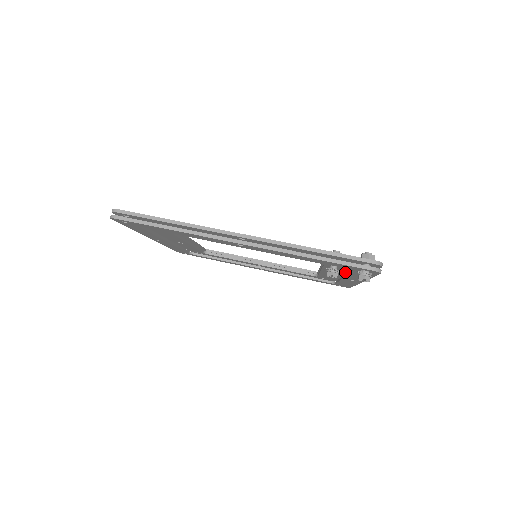
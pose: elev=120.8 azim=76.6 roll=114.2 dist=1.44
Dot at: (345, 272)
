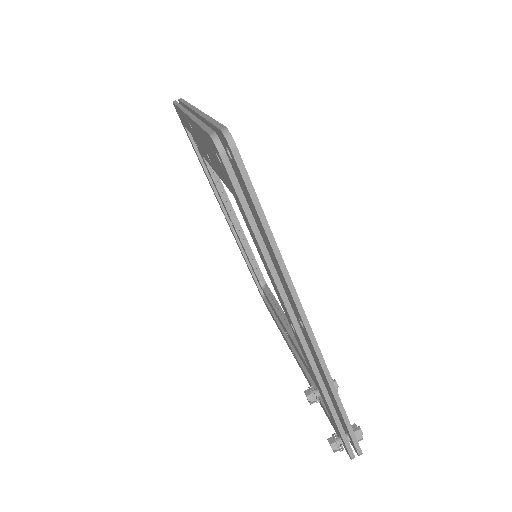
Dot at: occluded
